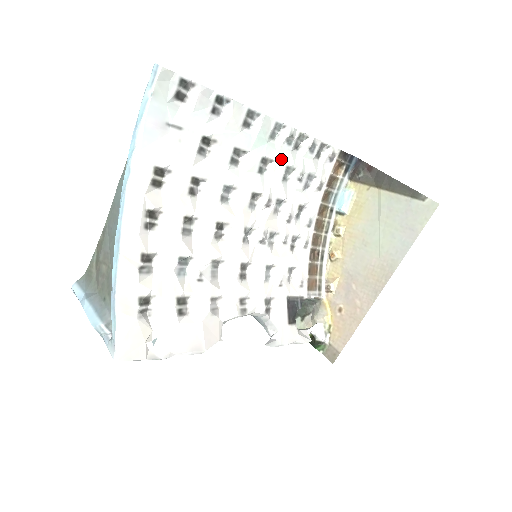
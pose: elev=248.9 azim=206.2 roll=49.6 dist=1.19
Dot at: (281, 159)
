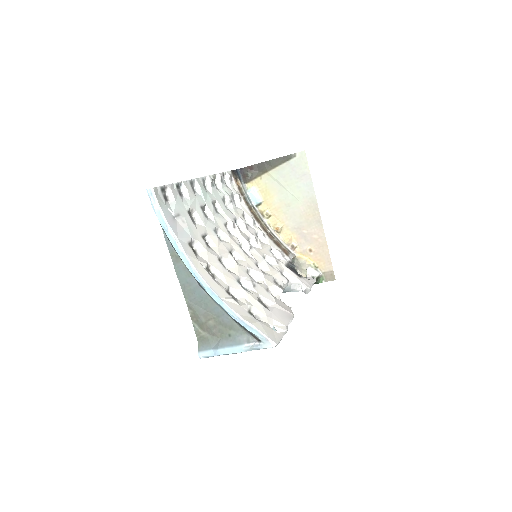
Dot at: (217, 197)
